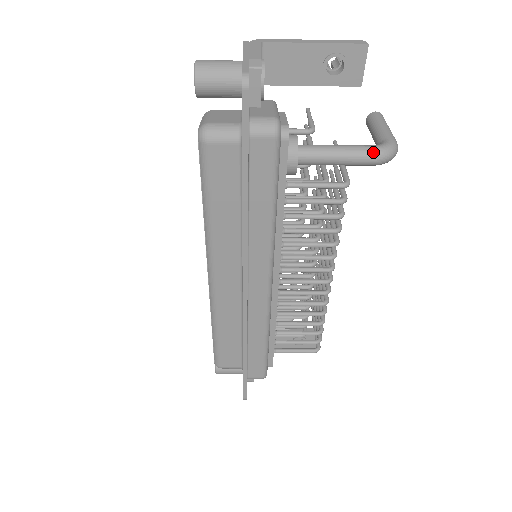
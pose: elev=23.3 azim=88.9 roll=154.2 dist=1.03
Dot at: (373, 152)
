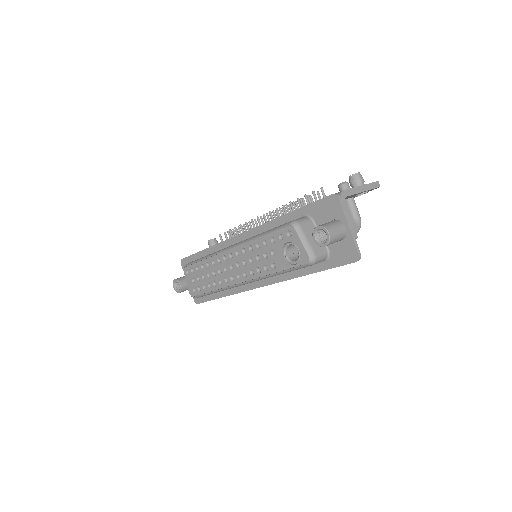
Dot at: occluded
